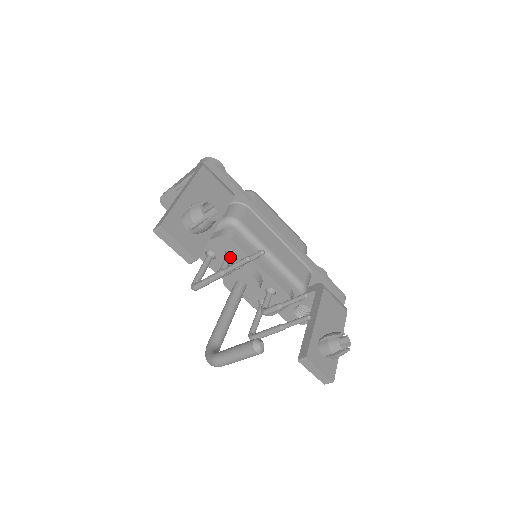
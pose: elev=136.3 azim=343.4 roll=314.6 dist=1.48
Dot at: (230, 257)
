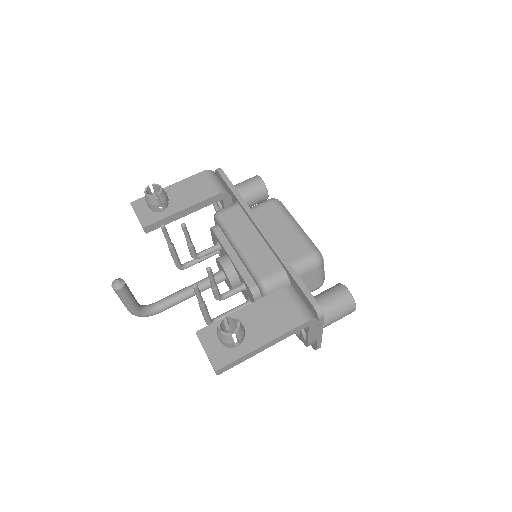
Dot at: (214, 247)
